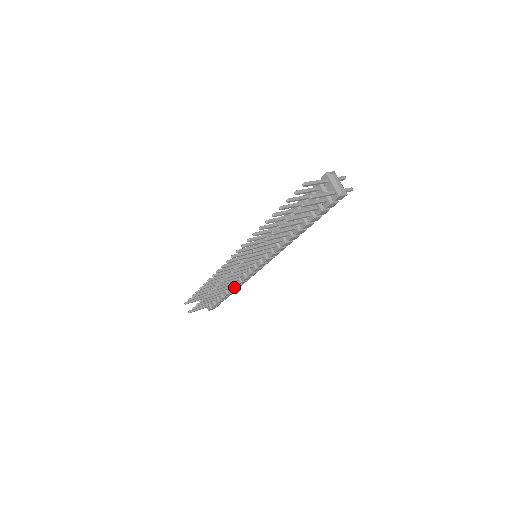
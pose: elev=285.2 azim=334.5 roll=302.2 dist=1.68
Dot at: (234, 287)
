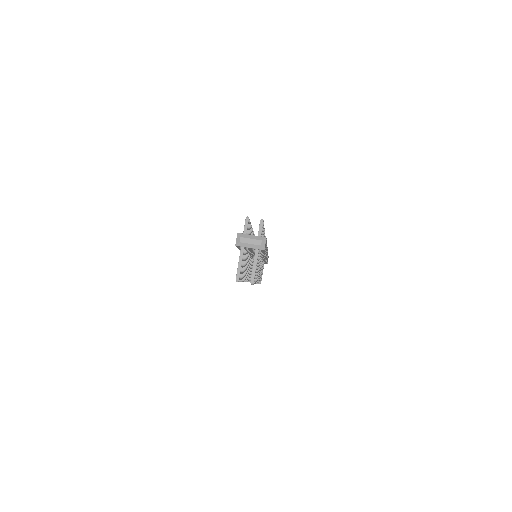
Dot at: occluded
